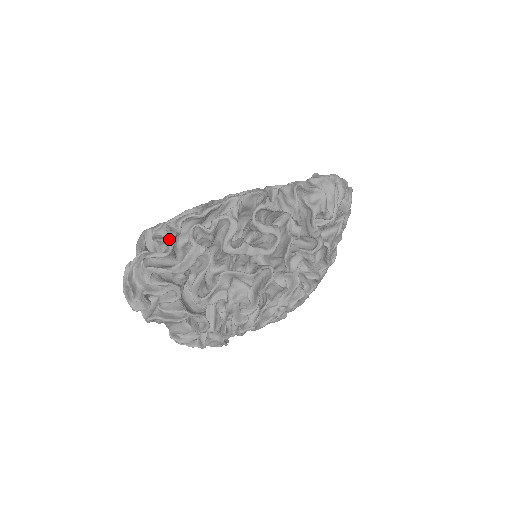
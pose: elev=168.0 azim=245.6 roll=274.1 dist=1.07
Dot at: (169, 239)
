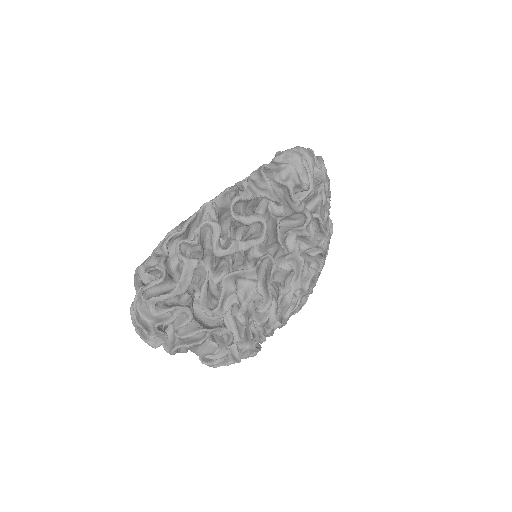
Dot at: (159, 264)
